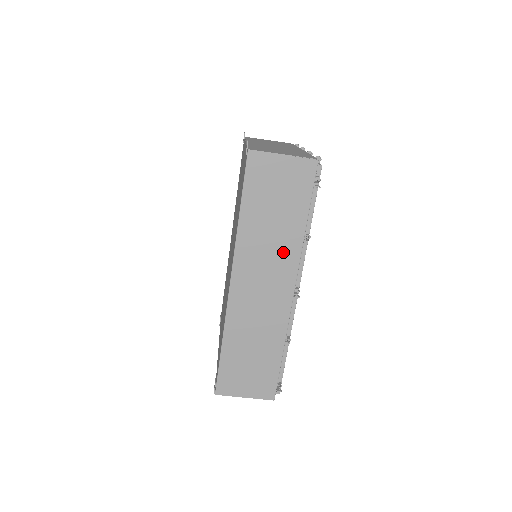
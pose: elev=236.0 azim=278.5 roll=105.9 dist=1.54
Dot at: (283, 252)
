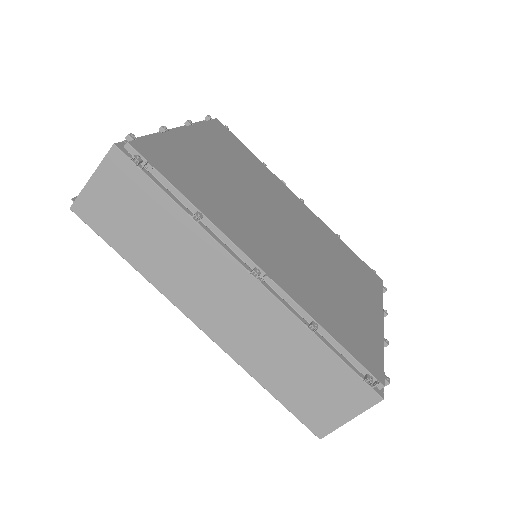
Dot at: (197, 254)
